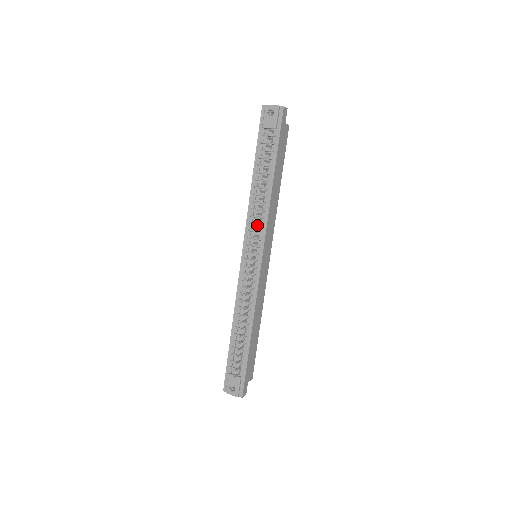
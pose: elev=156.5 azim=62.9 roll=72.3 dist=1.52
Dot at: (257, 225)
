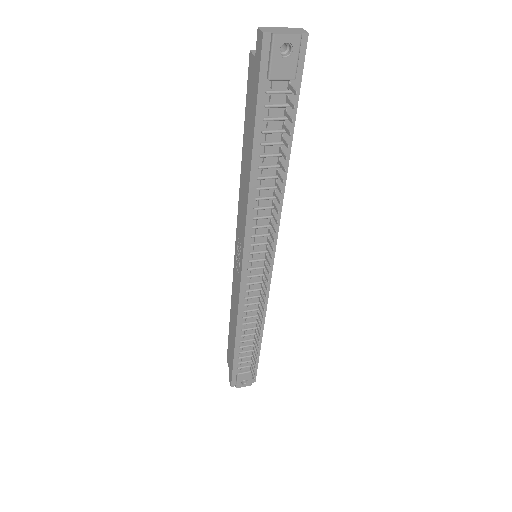
Dot at: (264, 227)
